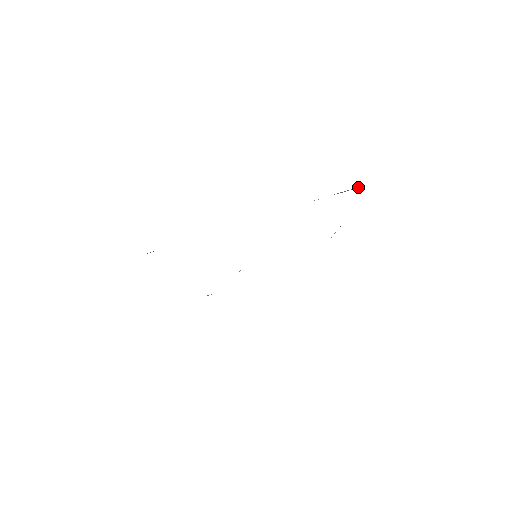
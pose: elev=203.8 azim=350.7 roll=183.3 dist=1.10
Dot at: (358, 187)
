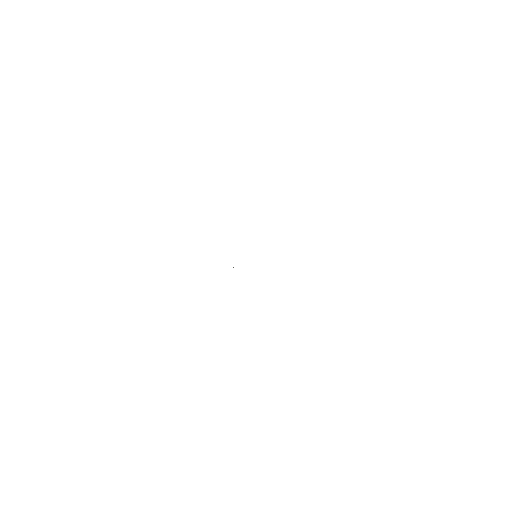
Dot at: occluded
